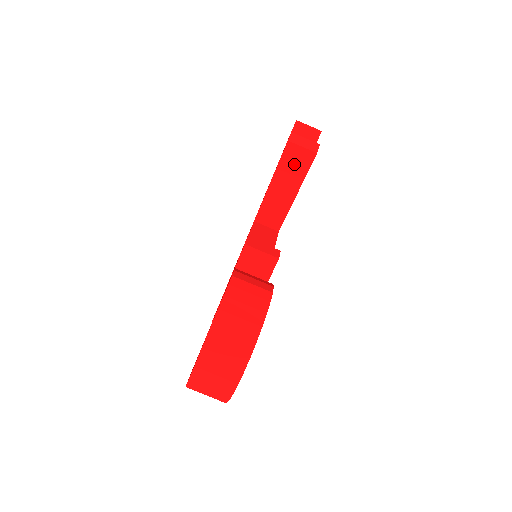
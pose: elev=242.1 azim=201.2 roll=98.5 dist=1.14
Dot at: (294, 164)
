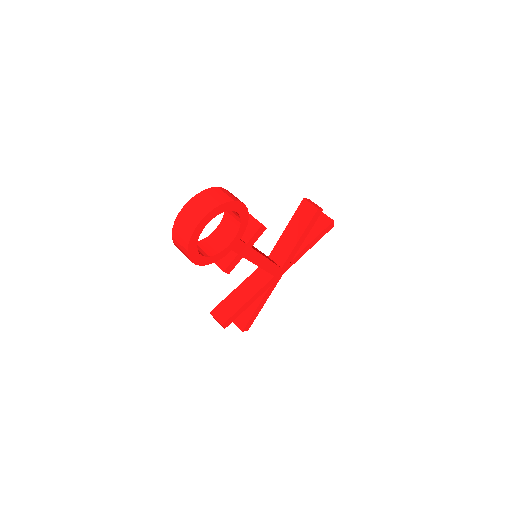
Dot at: (303, 215)
